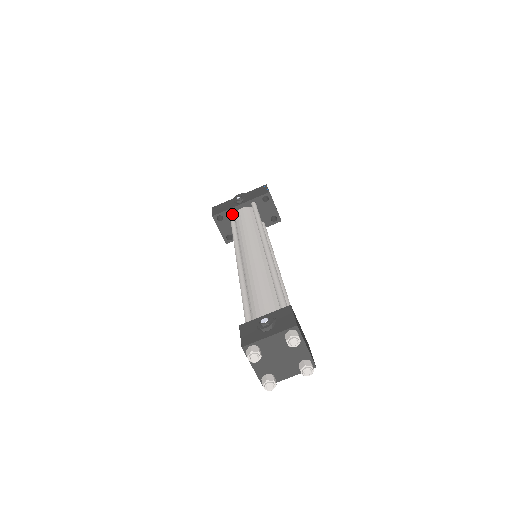
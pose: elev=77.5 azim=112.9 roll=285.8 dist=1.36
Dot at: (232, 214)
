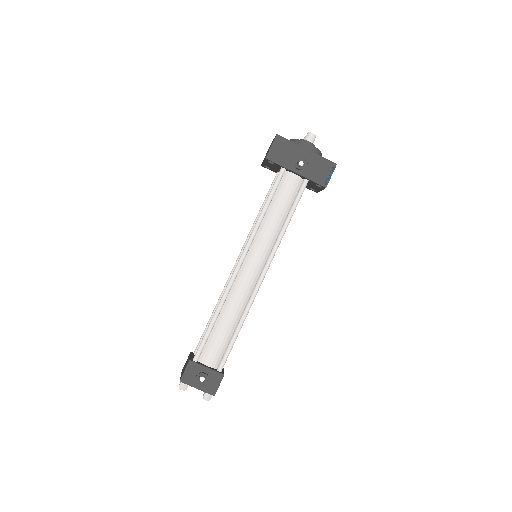
Dot at: (281, 177)
